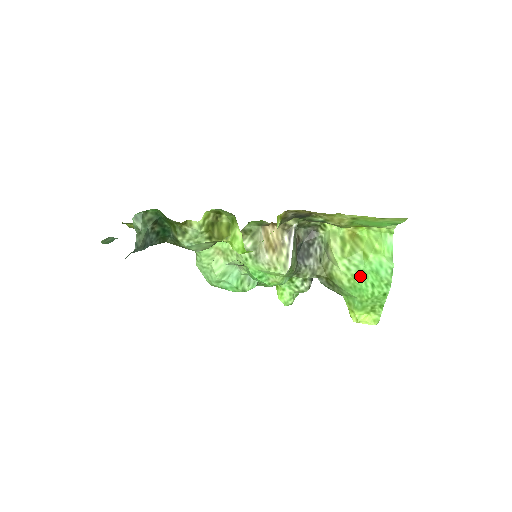
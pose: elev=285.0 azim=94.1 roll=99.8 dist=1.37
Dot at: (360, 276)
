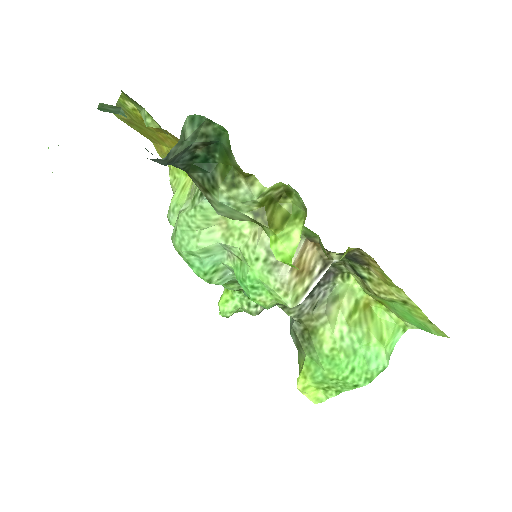
Dot at: (348, 353)
